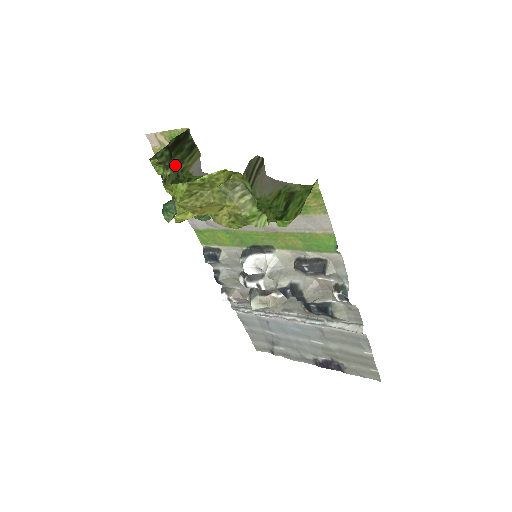
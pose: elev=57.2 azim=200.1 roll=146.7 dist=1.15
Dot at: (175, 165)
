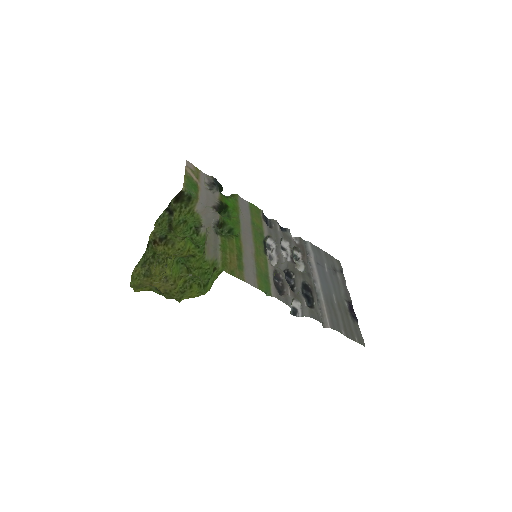
Dot at: (183, 209)
